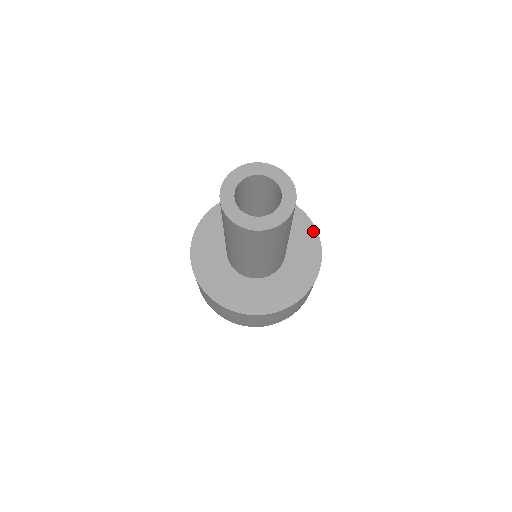
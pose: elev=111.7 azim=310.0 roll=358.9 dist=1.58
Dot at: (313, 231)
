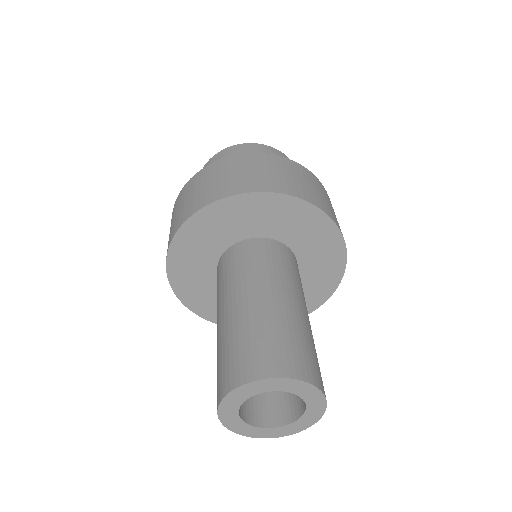
Dot at: (336, 281)
